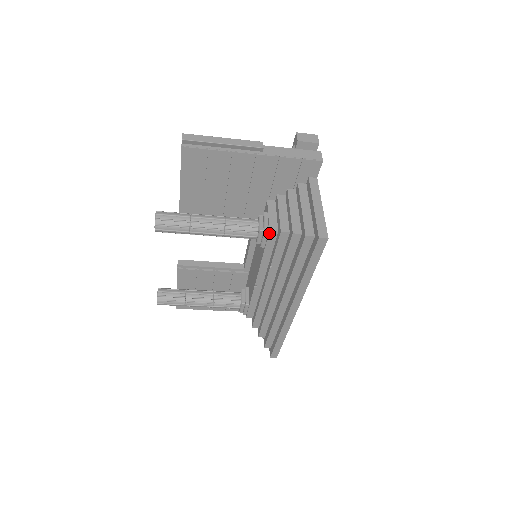
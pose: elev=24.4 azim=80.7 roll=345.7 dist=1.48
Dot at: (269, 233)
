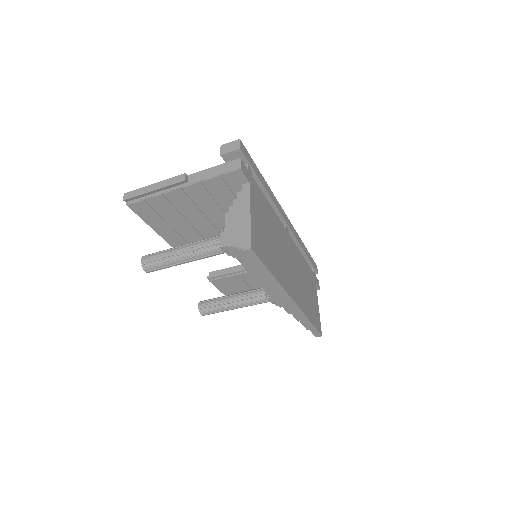
Dot at: (227, 248)
